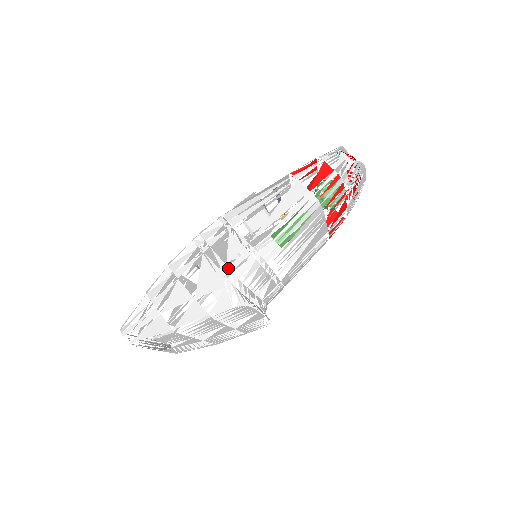
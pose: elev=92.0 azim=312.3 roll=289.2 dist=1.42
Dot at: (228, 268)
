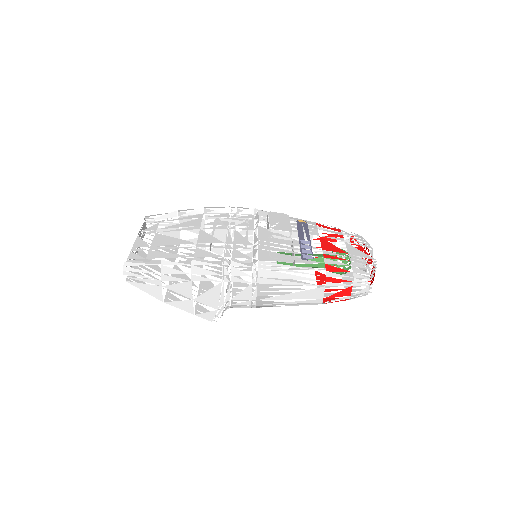
Dot at: occluded
